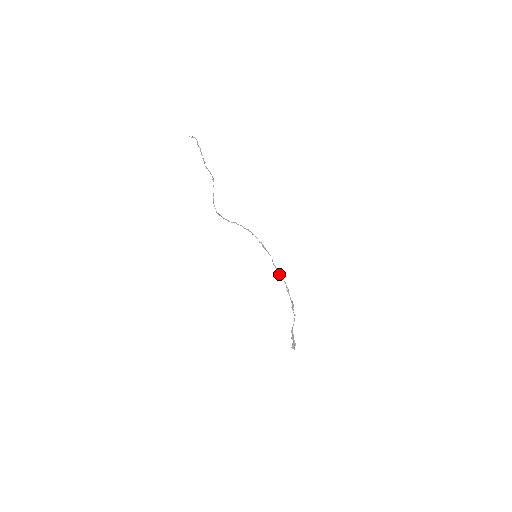
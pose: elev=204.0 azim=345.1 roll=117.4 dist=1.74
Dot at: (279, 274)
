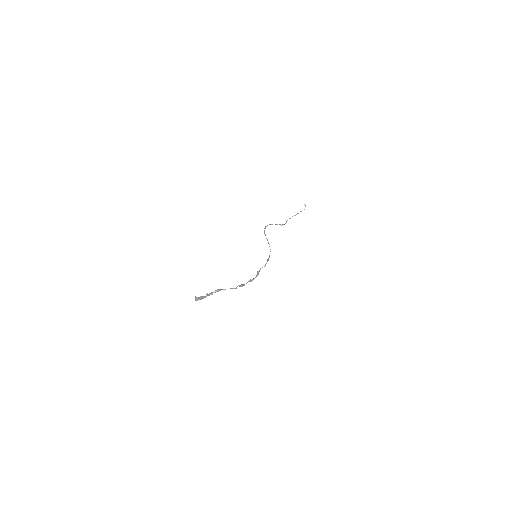
Dot at: (258, 273)
